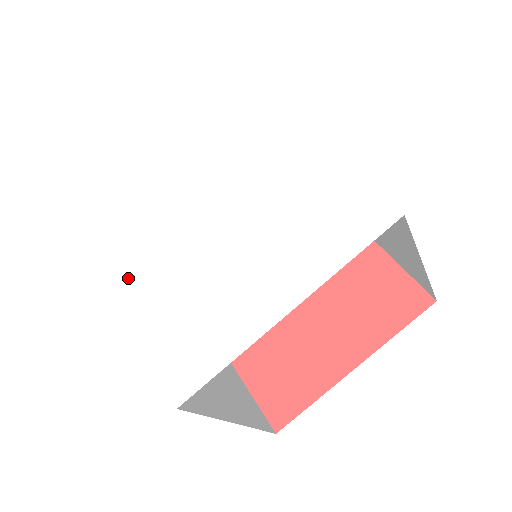
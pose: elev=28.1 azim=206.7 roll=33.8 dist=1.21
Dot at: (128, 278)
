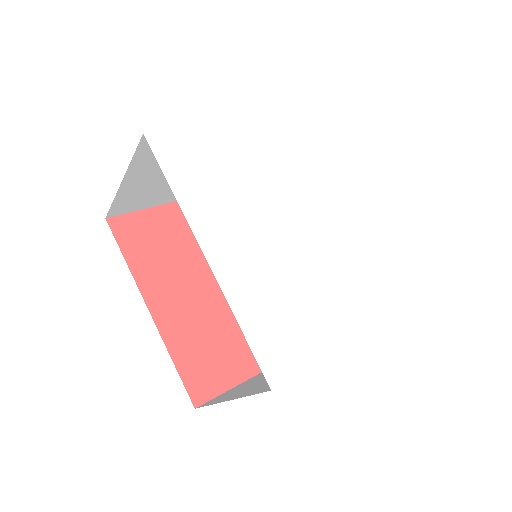
Dot at: (212, 239)
